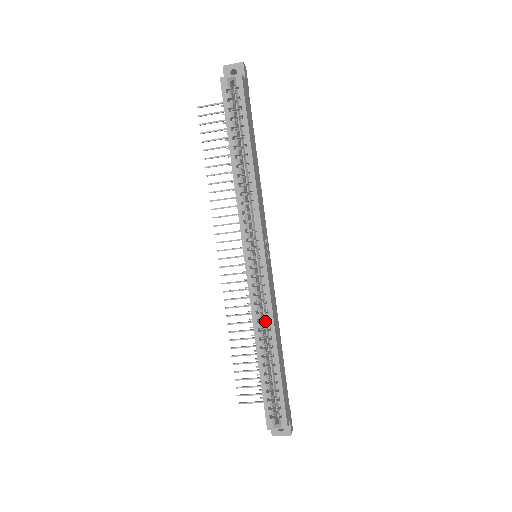
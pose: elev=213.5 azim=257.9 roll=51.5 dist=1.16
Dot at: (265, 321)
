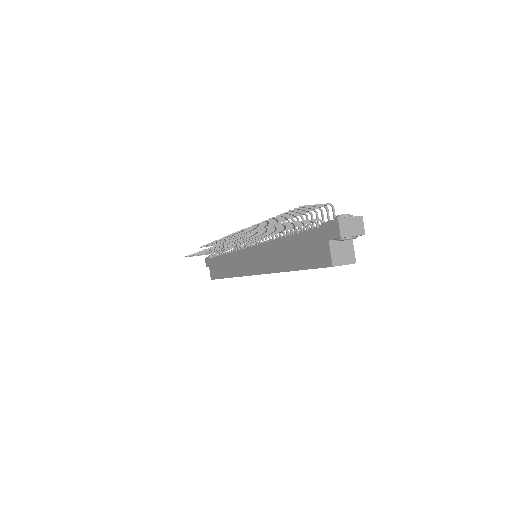
Dot at: occluded
